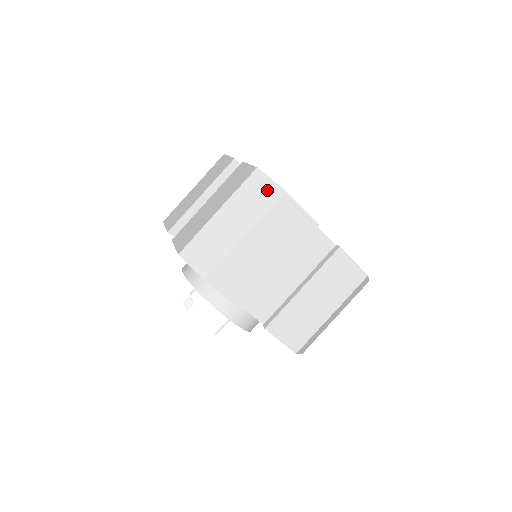
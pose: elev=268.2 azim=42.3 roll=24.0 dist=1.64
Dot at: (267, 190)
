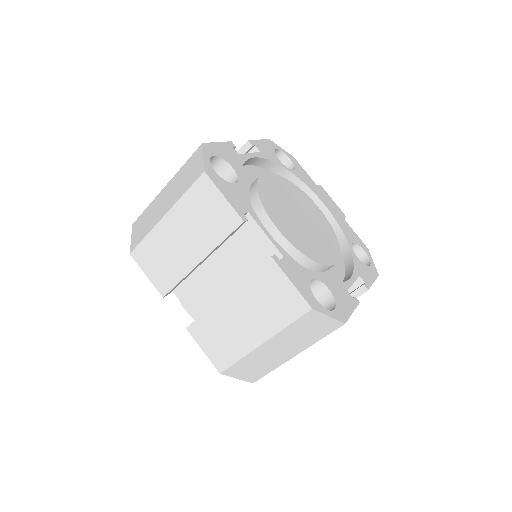
Dot at: (196, 169)
